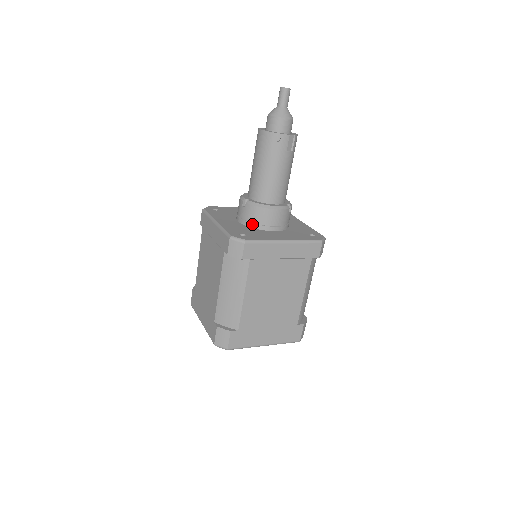
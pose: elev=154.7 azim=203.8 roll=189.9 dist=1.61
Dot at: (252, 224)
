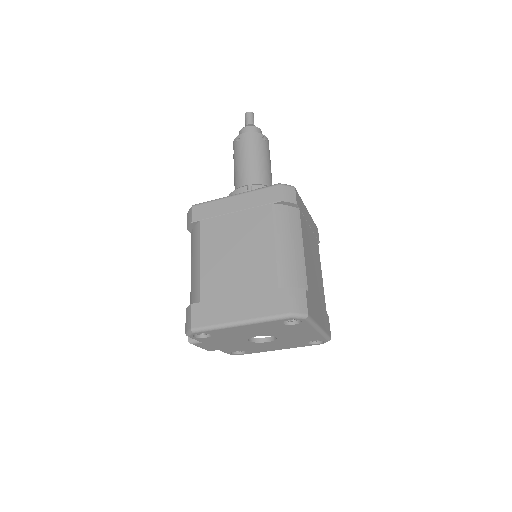
Dot at: occluded
